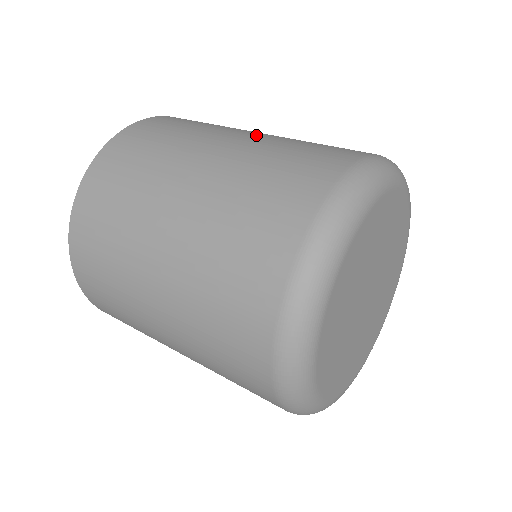
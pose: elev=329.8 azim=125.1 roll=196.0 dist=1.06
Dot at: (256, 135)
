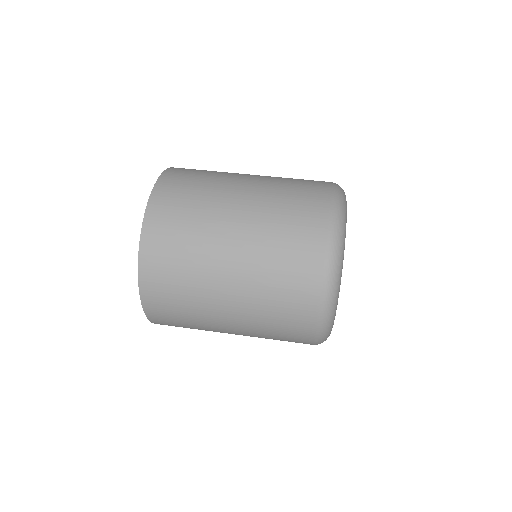
Dot at: (239, 252)
